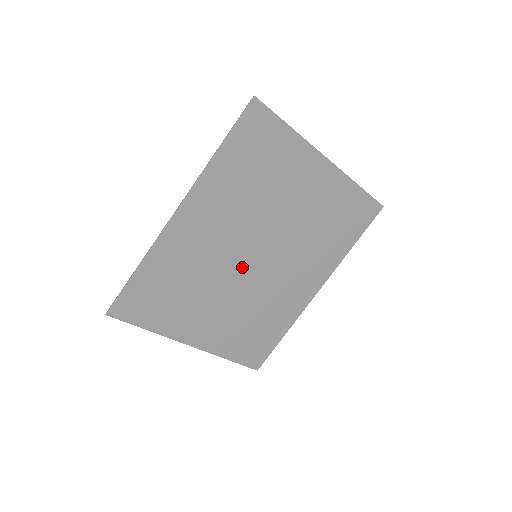
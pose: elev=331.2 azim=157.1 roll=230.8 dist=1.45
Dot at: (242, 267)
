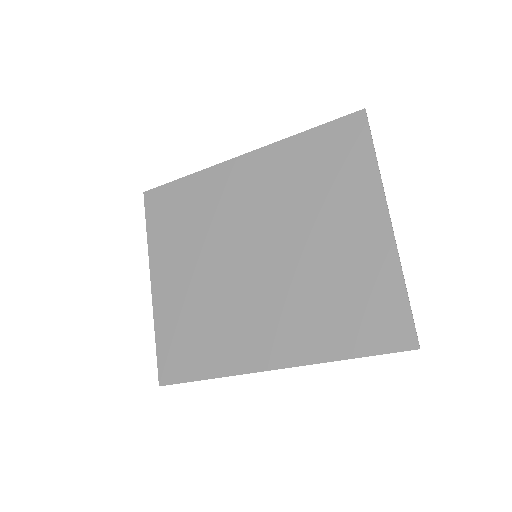
Dot at: (239, 254)
